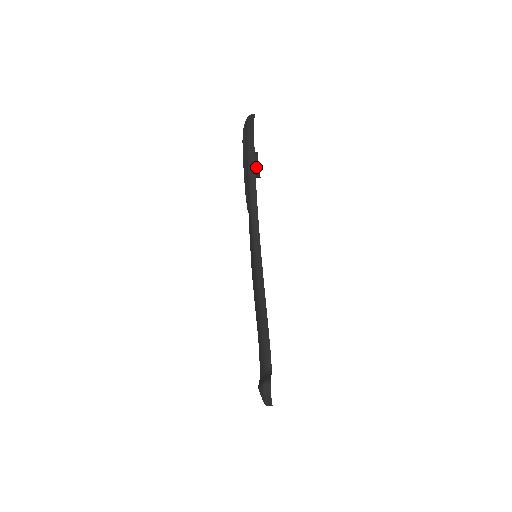
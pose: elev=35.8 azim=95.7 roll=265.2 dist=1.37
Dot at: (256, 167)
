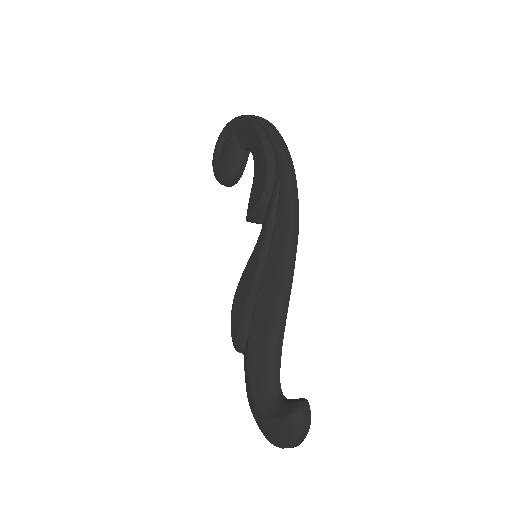
Dot at: (242, 168)
